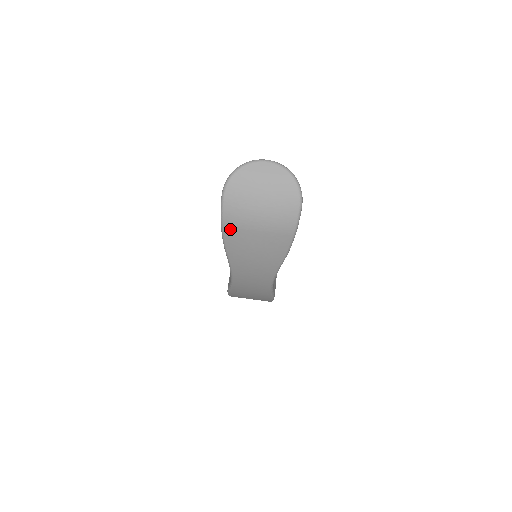
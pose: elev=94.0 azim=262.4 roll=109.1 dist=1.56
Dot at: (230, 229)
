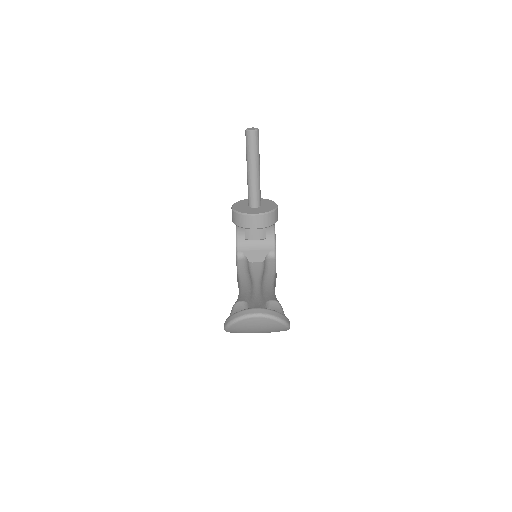
Dot at: occluded
